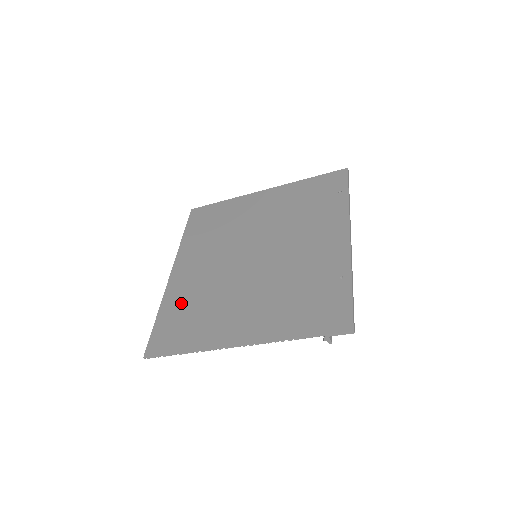
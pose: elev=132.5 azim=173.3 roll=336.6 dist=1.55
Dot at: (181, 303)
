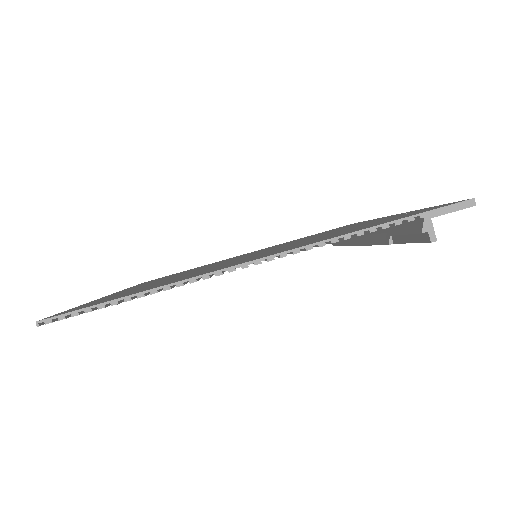
Dot at: (129, 291)
